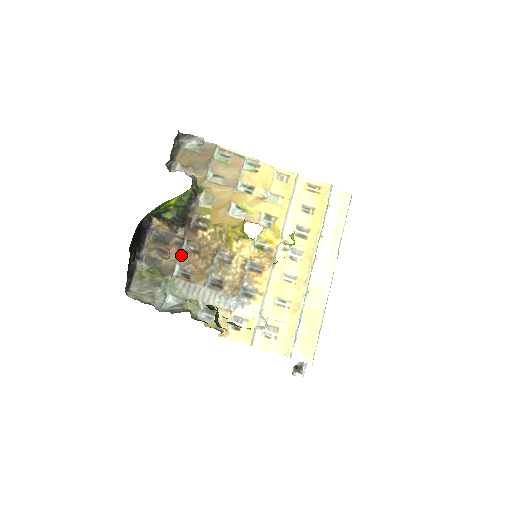
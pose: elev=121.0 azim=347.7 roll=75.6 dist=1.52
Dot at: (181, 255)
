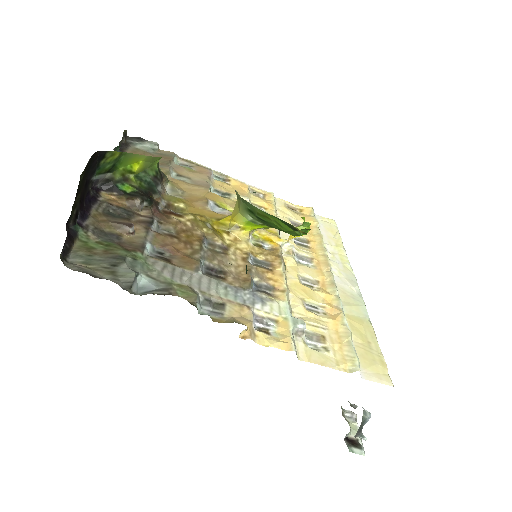
Dot at: (152, 234)
